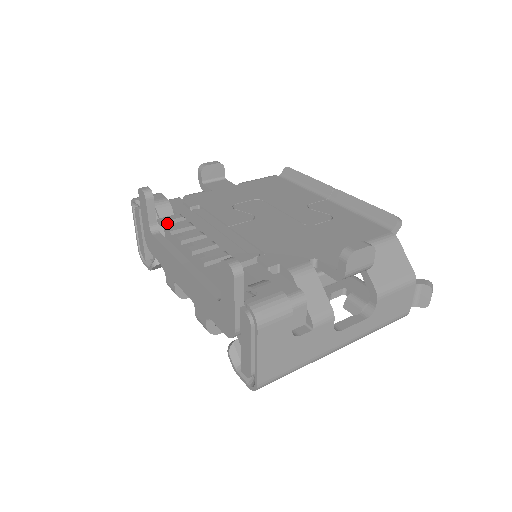
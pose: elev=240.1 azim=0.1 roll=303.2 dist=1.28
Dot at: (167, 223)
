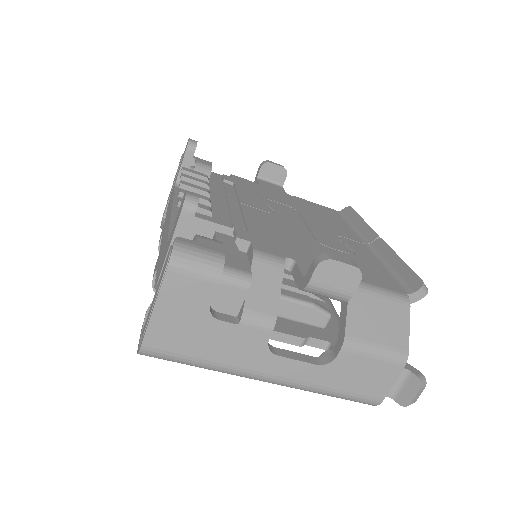
Dot at: (188, 174)
